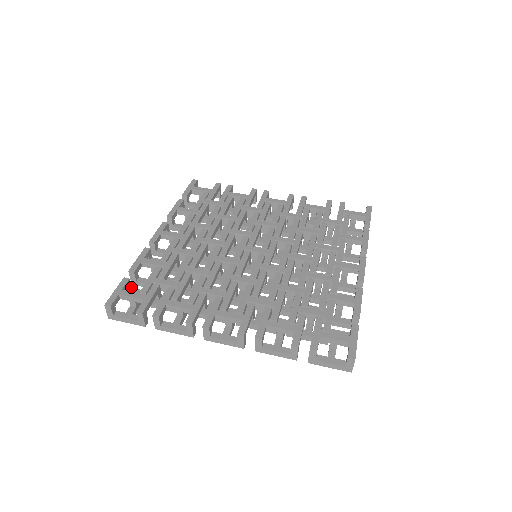
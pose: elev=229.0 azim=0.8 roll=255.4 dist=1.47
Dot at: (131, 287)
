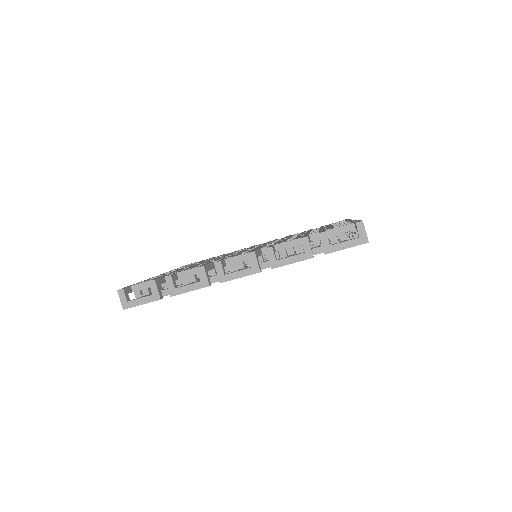
Dot at: occluded
